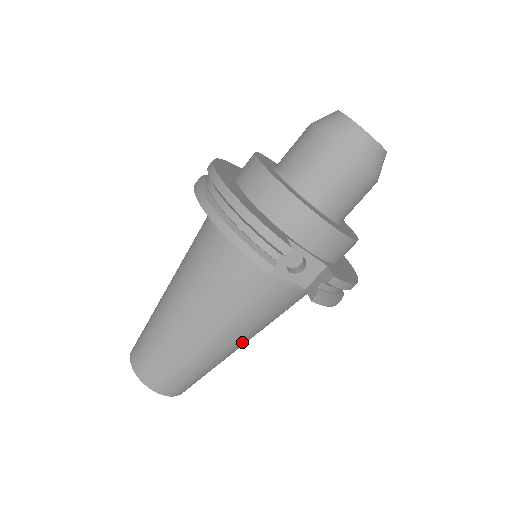
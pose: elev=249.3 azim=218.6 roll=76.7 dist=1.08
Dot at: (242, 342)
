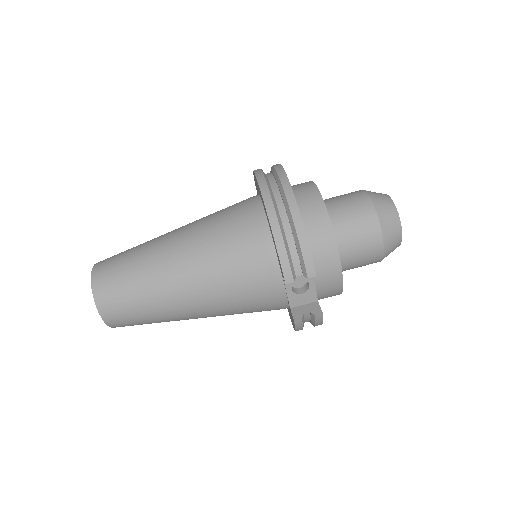
Dot at: (204, 316)
